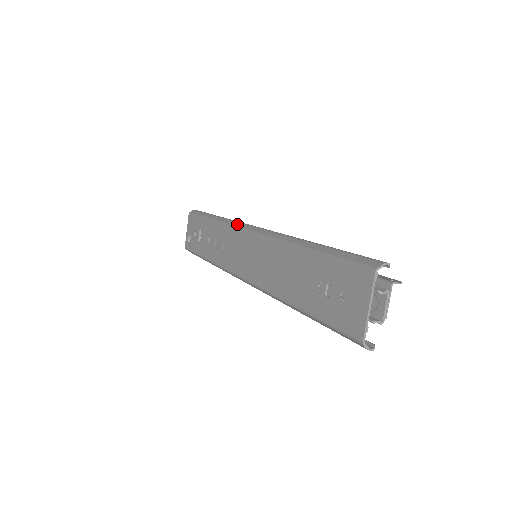
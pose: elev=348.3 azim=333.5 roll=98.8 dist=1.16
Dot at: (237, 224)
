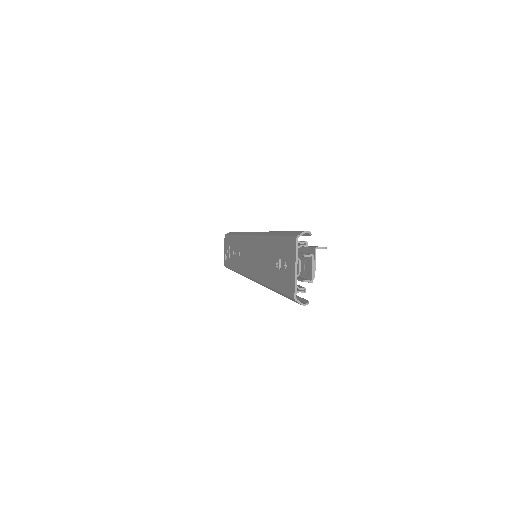
Dot at: (245, 233)
